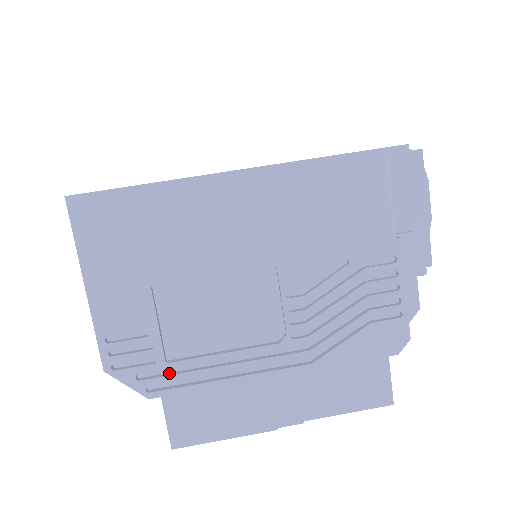
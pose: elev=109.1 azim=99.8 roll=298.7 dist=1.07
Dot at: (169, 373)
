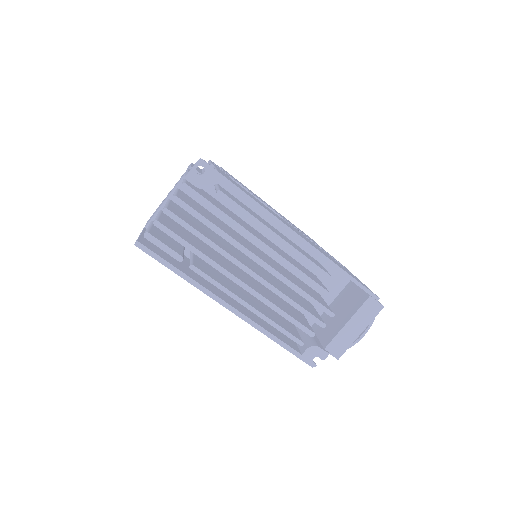
Dot at: occluded
